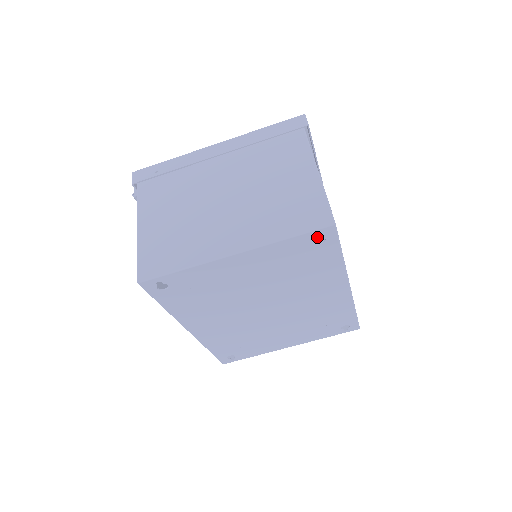
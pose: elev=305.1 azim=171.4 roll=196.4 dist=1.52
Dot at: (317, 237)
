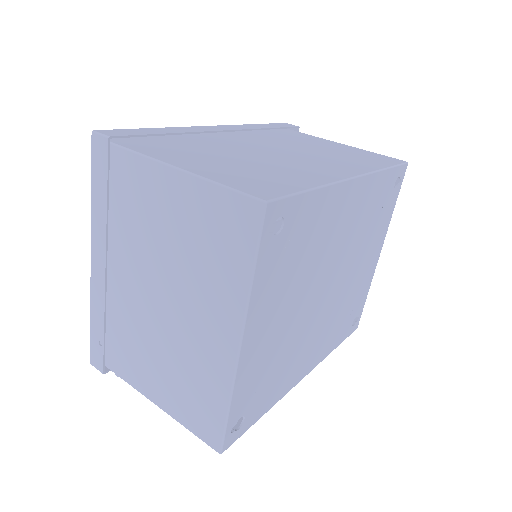
Dot at: occluded
